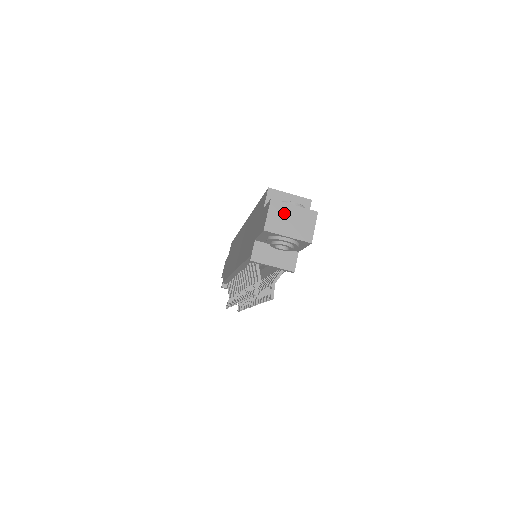
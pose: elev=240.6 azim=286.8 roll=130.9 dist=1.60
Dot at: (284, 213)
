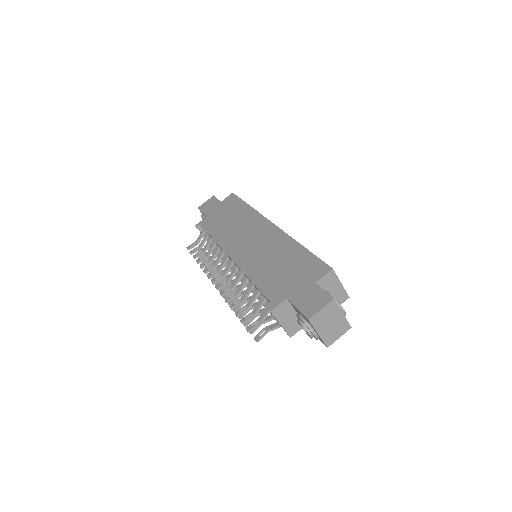
Dot at: (332, 315)
